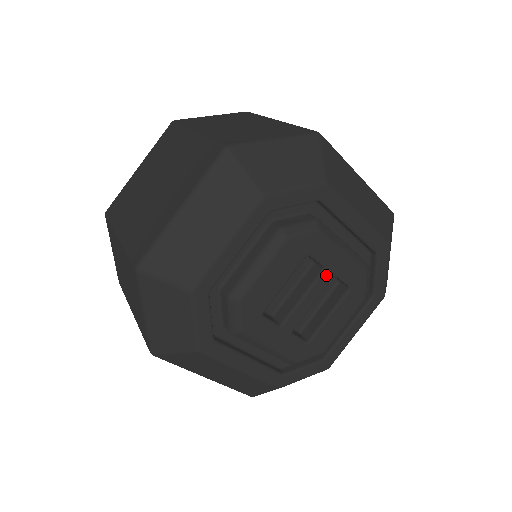
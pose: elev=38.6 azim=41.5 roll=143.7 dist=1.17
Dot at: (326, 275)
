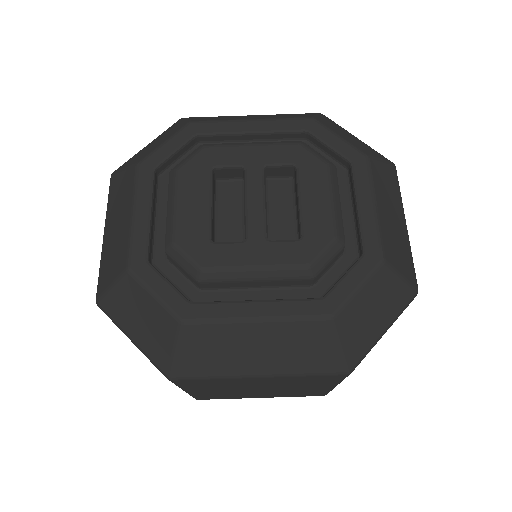
Dot at: (251, 171)
